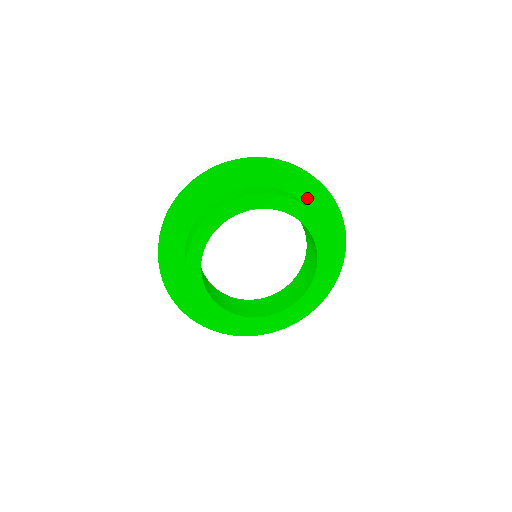
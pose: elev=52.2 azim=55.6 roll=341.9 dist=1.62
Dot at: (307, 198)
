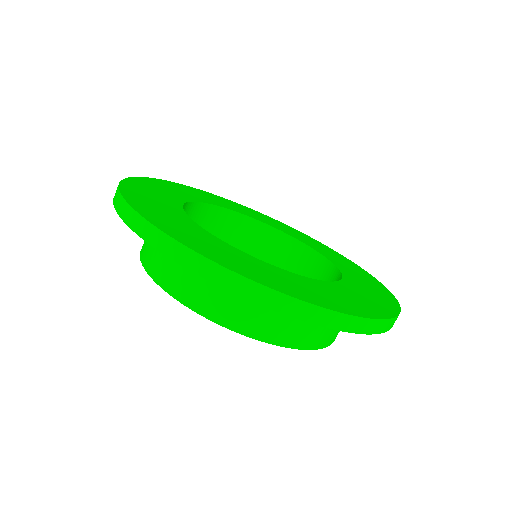
Dot at: occluded
